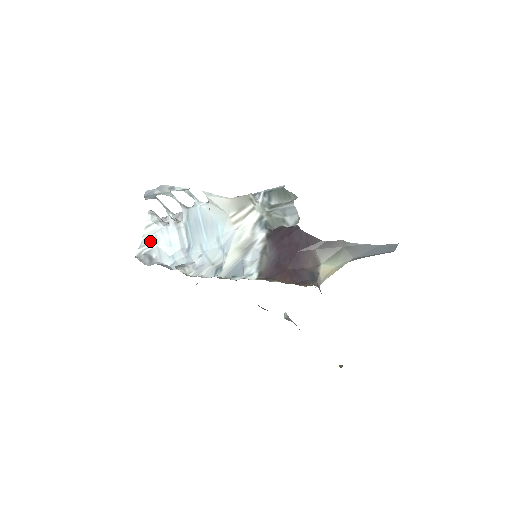
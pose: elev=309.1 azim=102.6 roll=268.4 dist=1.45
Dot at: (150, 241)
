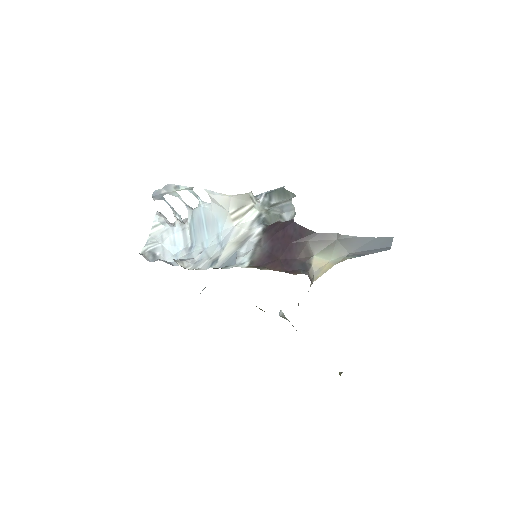
Dot at: (156, 240)
